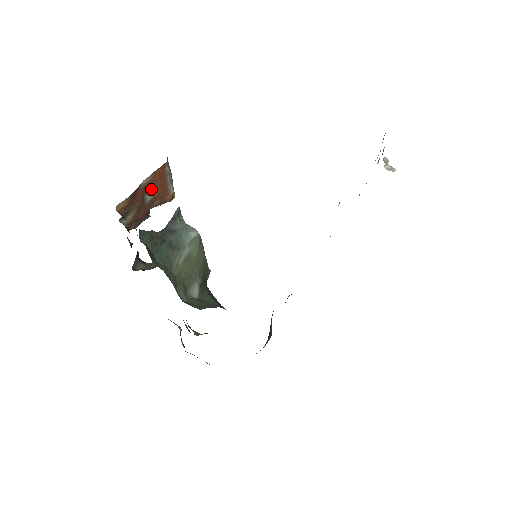
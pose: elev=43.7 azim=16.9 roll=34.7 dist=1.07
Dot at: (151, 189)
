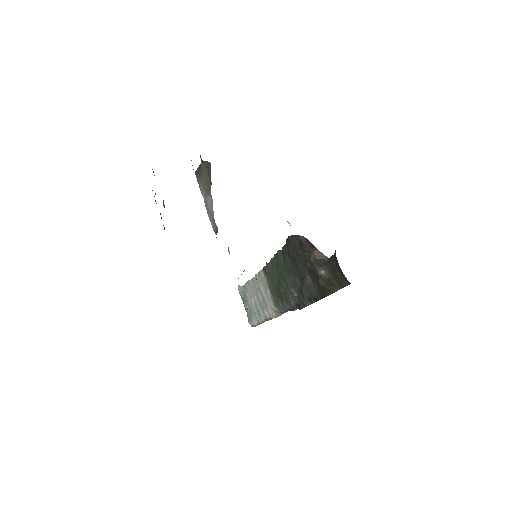
Dot at: occluded
